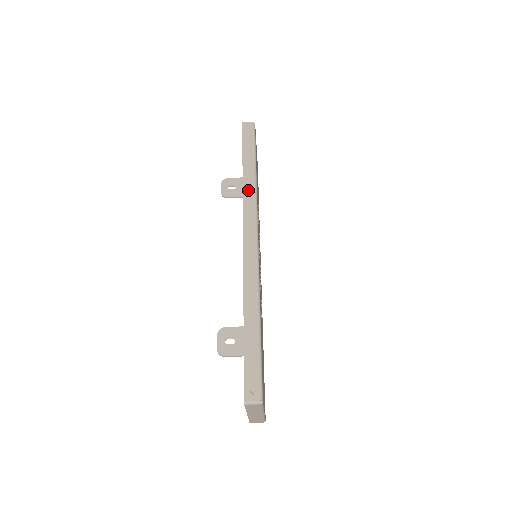
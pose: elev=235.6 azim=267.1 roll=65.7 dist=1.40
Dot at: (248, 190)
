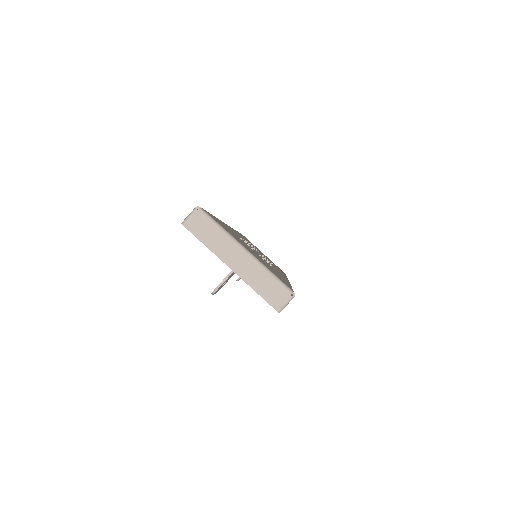
Dot at: occluded
